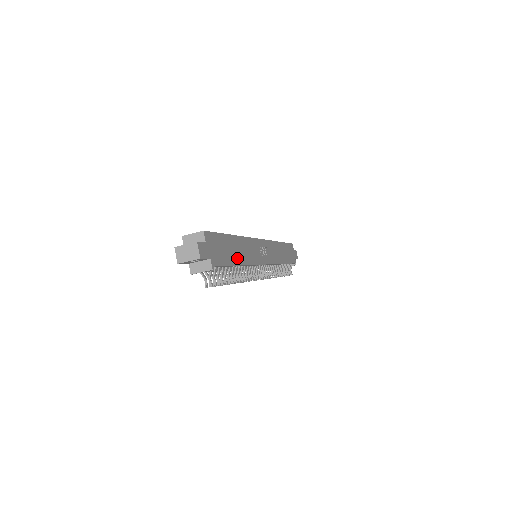
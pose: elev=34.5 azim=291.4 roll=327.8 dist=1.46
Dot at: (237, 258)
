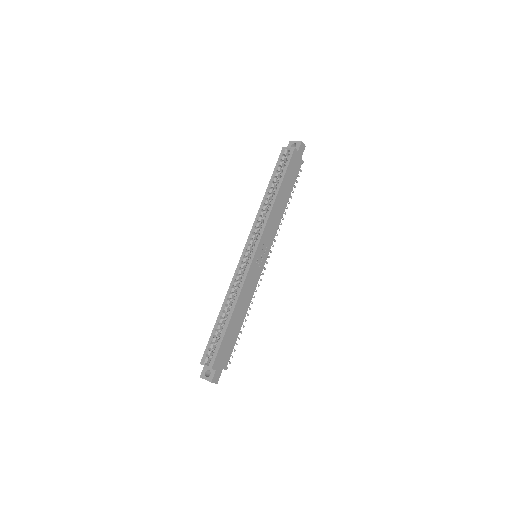
Dot at: (240, 322)
